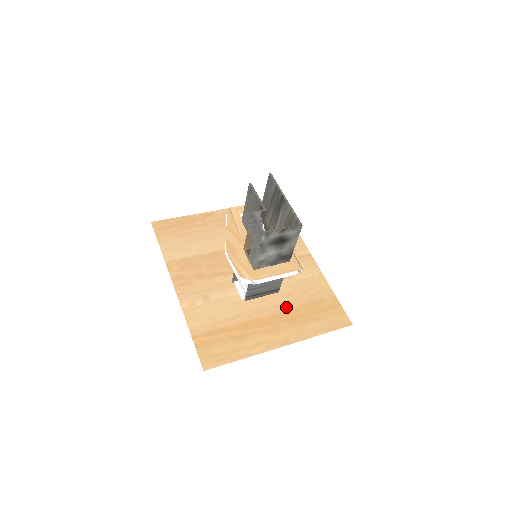
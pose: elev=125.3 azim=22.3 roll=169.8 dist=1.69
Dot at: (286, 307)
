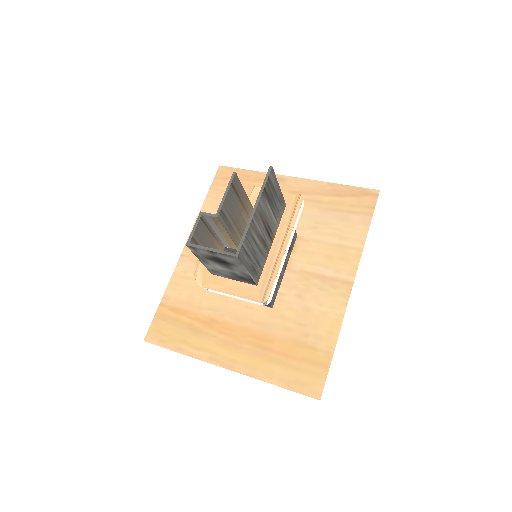
Dot at: (265, 329)
